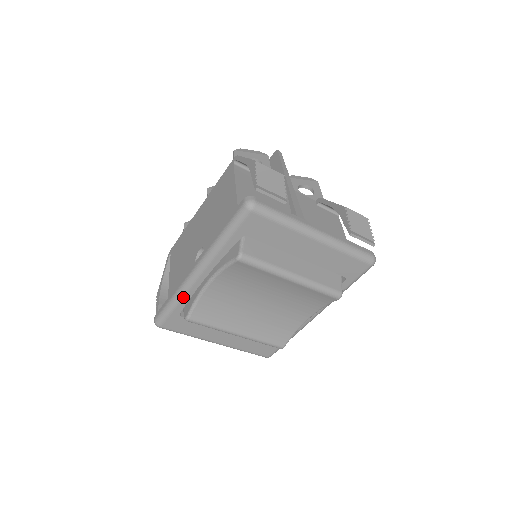
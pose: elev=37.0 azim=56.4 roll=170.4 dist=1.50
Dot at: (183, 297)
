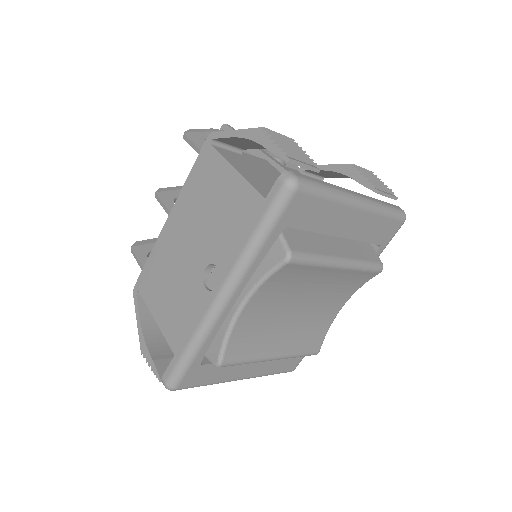
Dot at: (206, 338)
